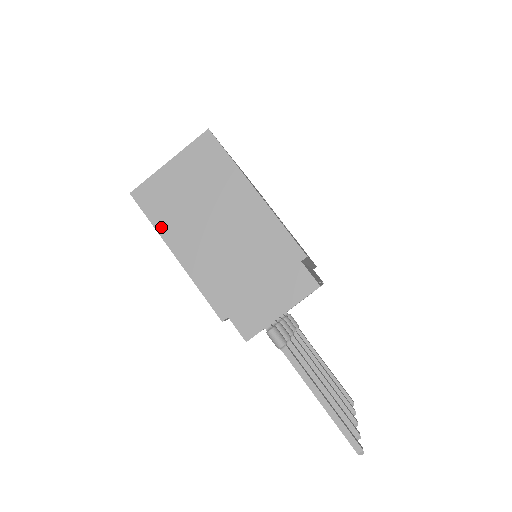
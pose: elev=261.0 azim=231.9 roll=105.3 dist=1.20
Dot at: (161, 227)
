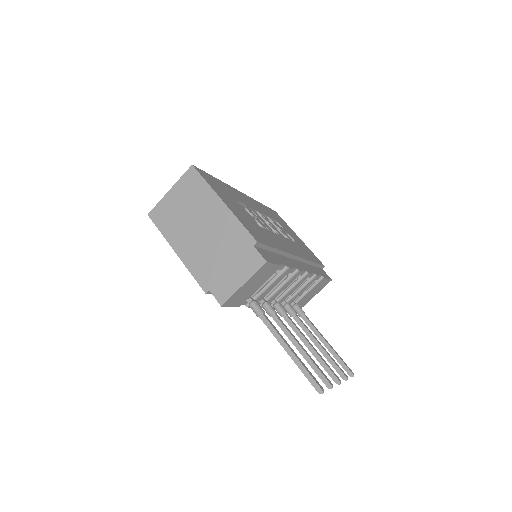
Dot at: (166, 234)
